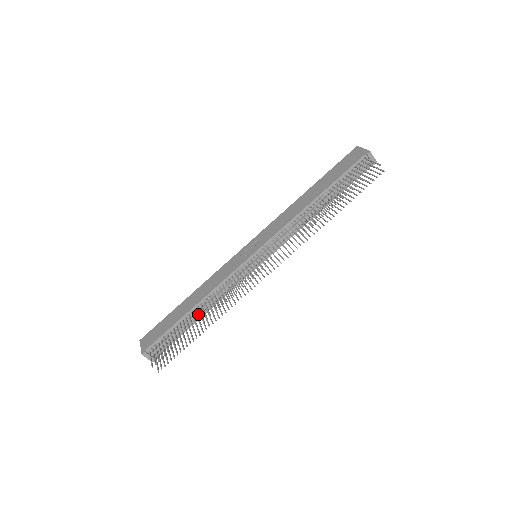
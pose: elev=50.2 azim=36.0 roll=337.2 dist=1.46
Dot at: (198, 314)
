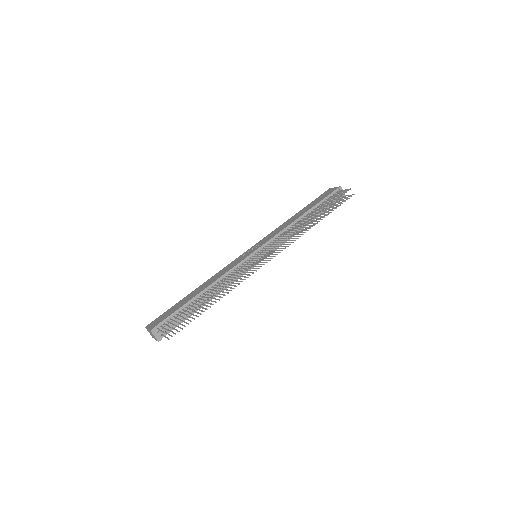
Dot at: (205, 298)
